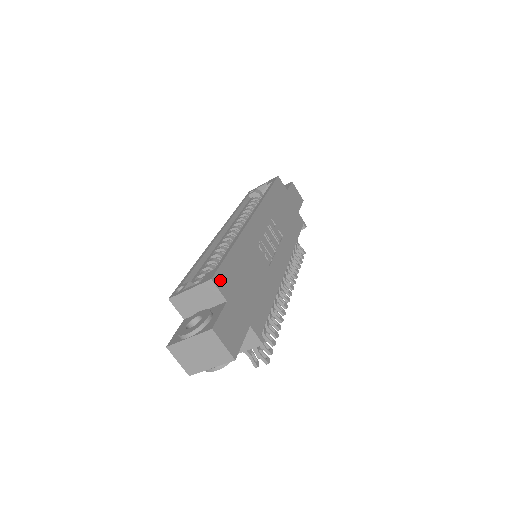
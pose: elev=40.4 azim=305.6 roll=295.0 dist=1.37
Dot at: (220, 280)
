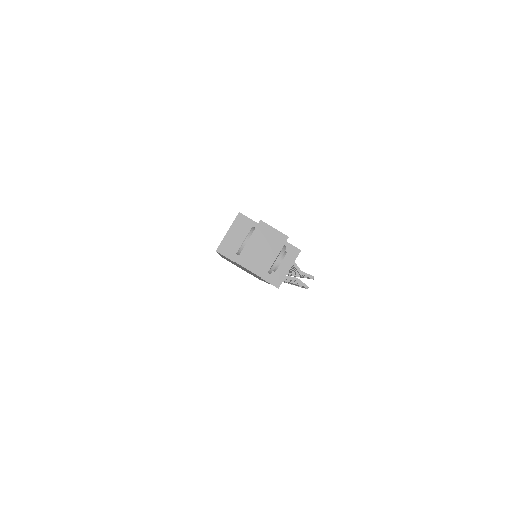
Dot at: occluded
